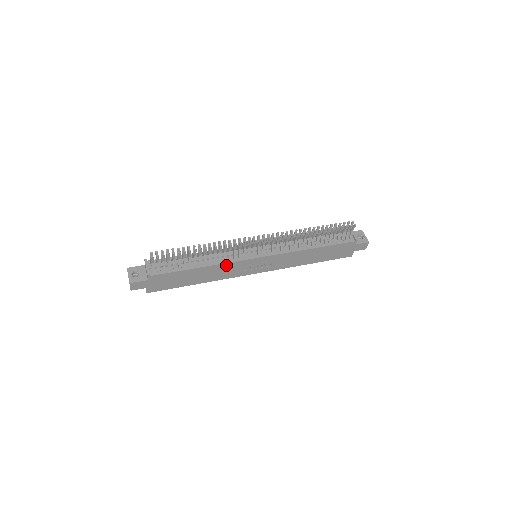
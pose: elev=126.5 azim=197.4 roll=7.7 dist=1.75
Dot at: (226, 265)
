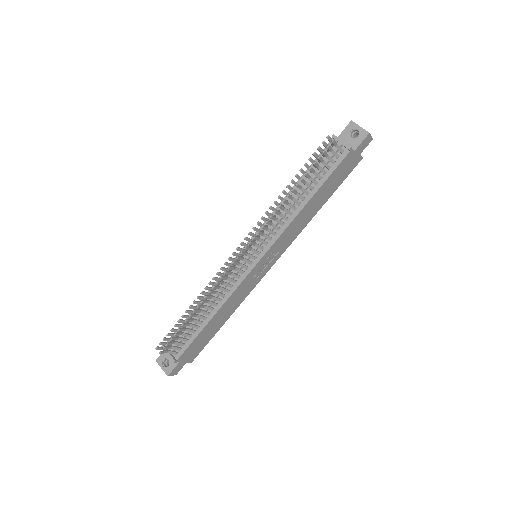
Dot at: (233, 295)
